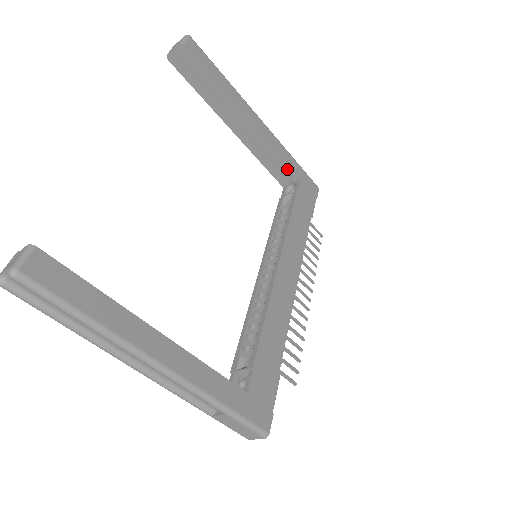
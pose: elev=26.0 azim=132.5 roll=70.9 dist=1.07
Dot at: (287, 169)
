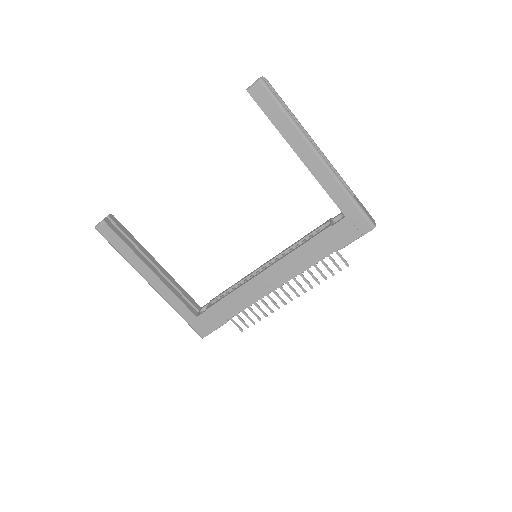
Dot at: (336, 203)
